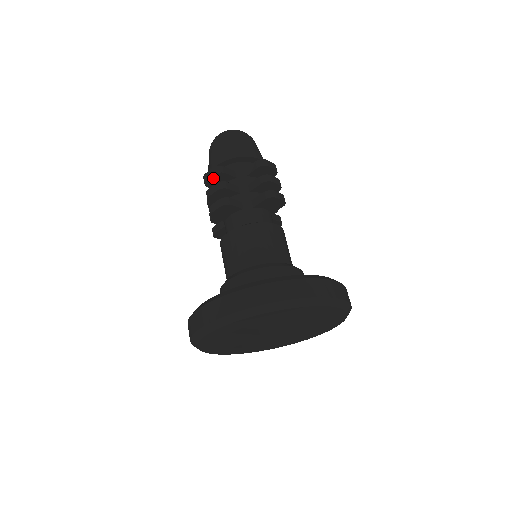
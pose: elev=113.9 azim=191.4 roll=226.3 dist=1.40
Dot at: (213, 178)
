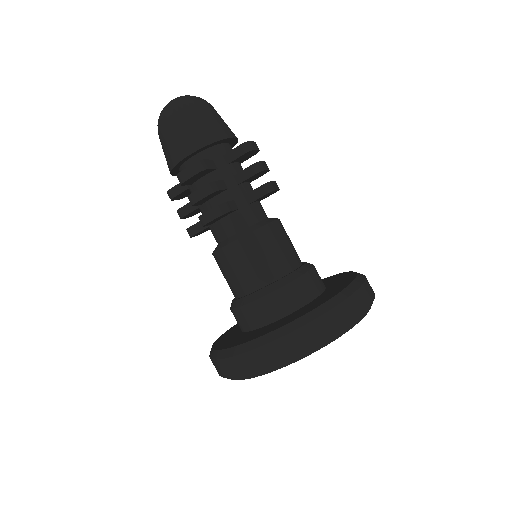
Dot at: (194, 176)
